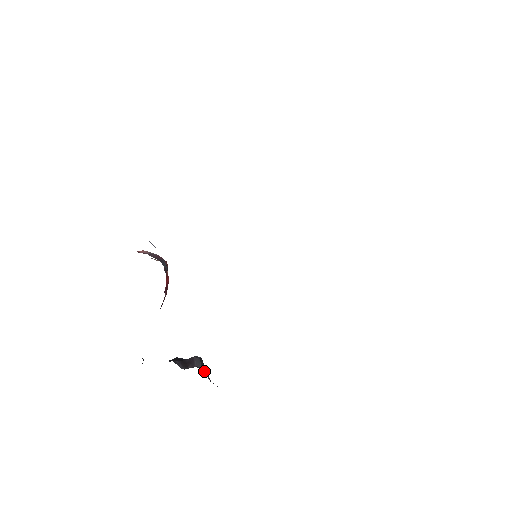
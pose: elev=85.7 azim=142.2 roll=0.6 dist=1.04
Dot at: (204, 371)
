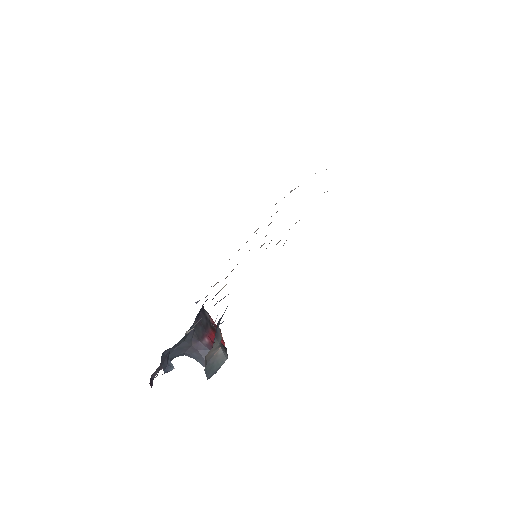
Dot at: occluded
